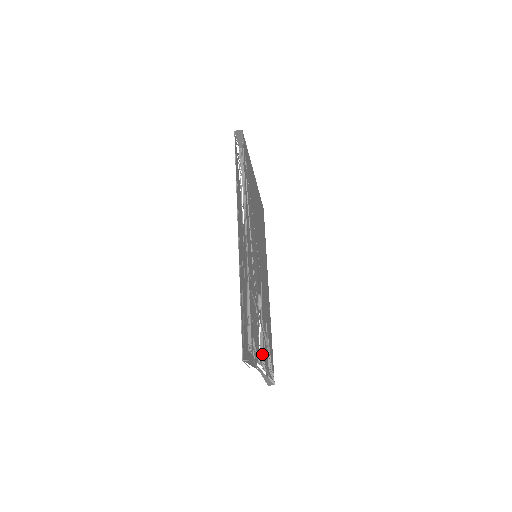
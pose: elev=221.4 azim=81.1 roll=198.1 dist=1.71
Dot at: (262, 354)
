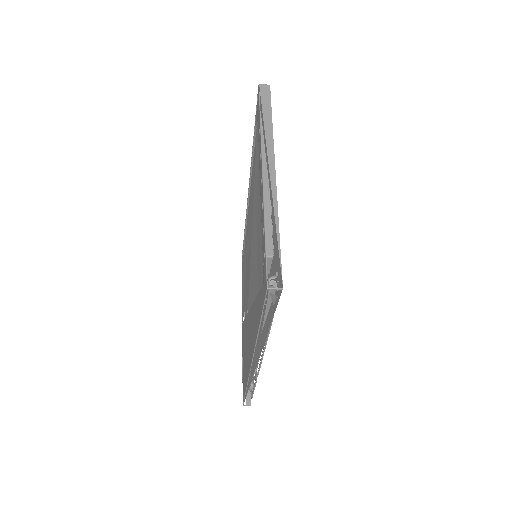
Dot at: occluded
